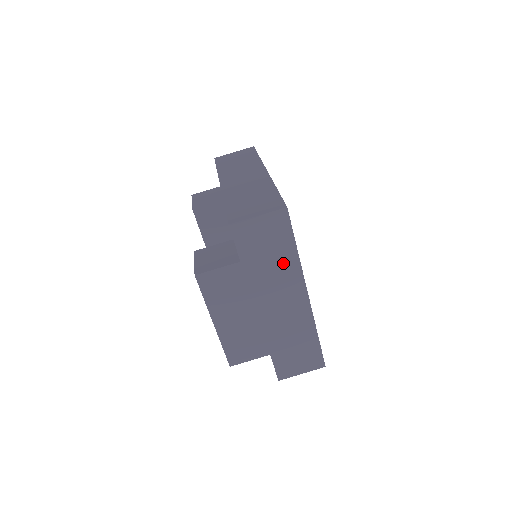
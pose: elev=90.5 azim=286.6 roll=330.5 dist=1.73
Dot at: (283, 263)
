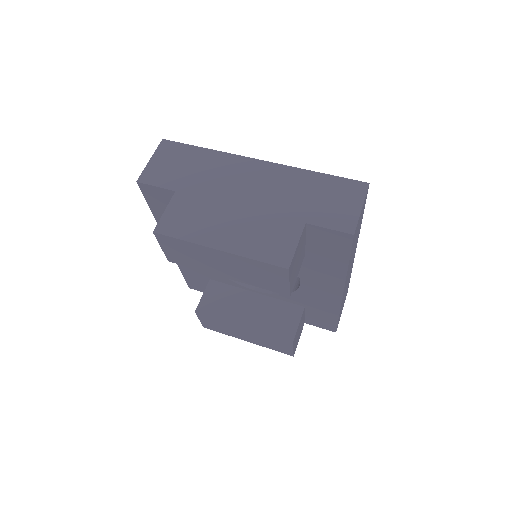
Dot at: (208, 163)
